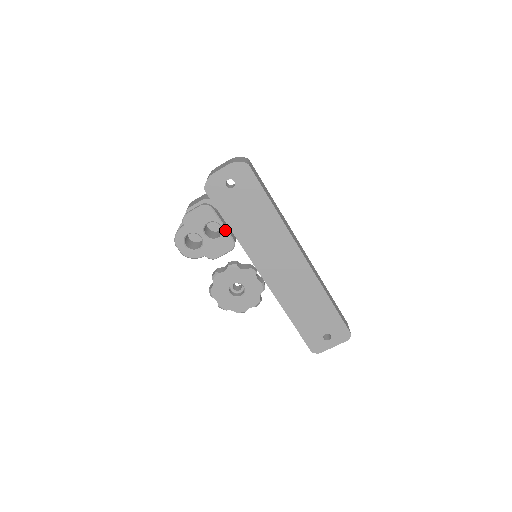
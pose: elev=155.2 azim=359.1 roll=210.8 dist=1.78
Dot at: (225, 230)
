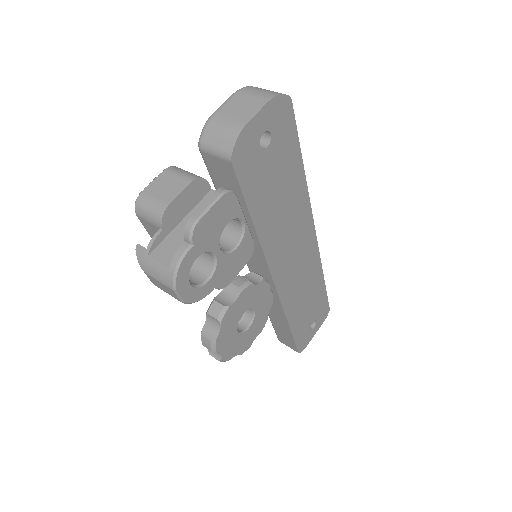
Dot at: (247, 229)
